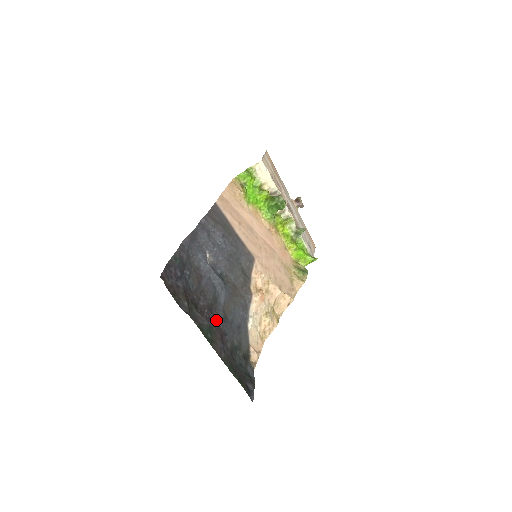
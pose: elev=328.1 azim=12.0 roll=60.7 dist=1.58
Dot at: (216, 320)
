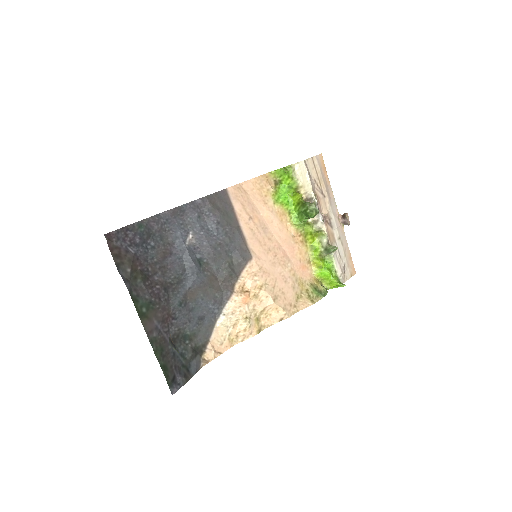
Dot at: (167, 300)
